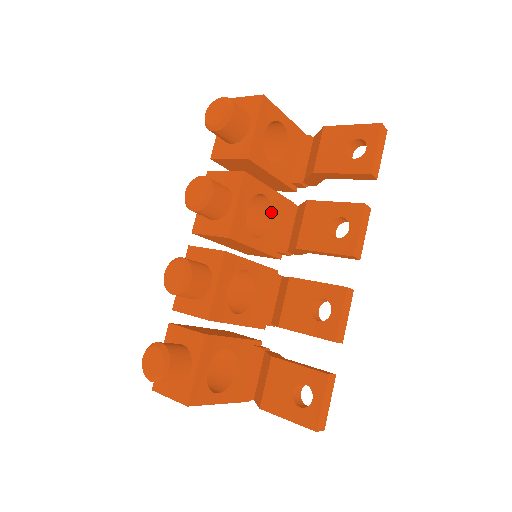
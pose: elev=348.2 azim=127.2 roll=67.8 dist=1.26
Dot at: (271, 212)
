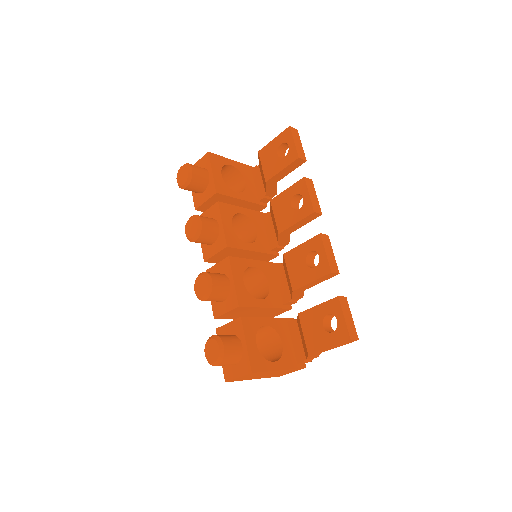
Dot at: (253, 224)
